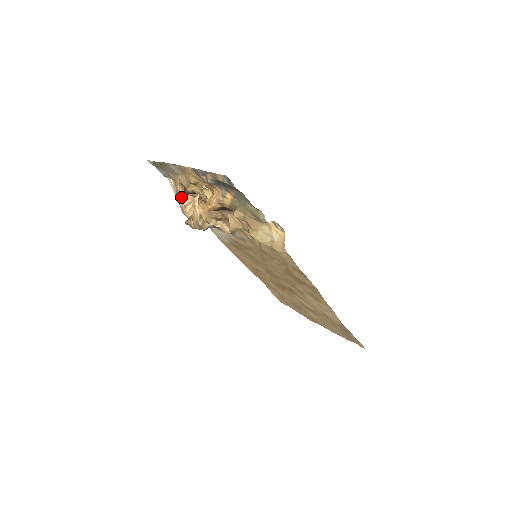
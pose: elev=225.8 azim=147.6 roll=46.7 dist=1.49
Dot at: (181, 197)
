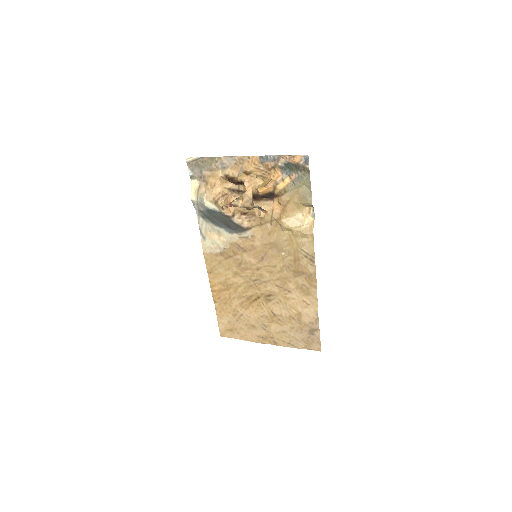
Dot at: (218, 189)
